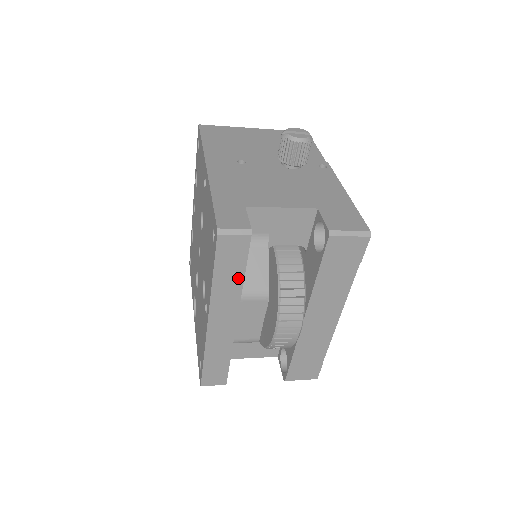
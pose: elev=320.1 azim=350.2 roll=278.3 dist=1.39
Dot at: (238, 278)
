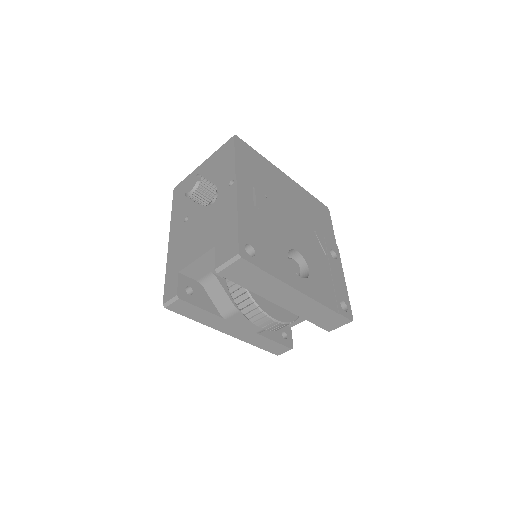
Dot at: (207, 314)
